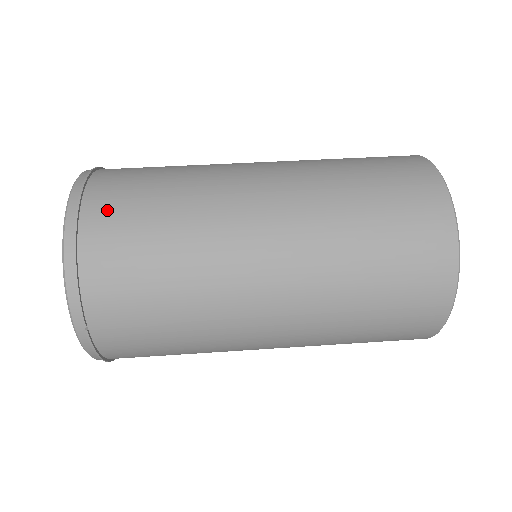
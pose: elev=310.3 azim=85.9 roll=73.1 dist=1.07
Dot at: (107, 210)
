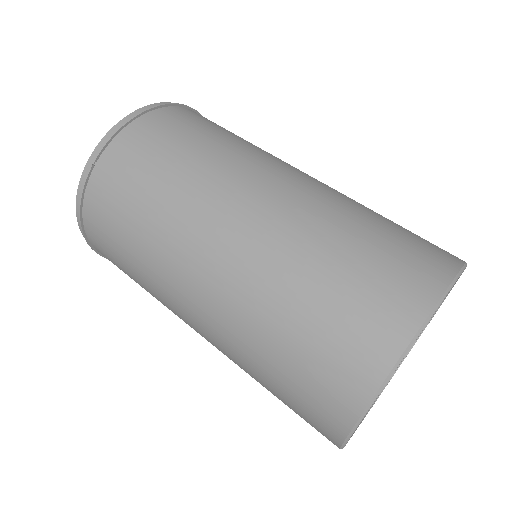
Dot at: (184, 115)
